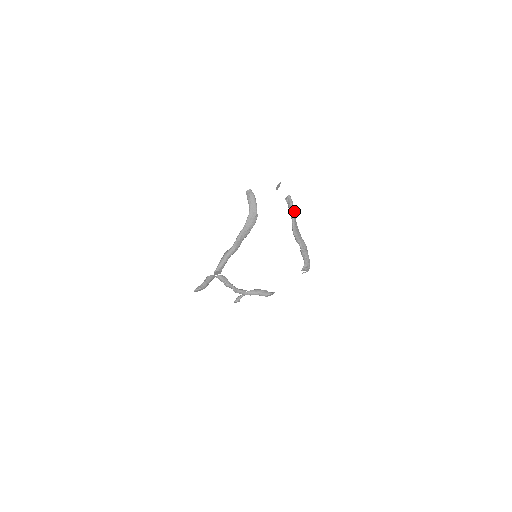
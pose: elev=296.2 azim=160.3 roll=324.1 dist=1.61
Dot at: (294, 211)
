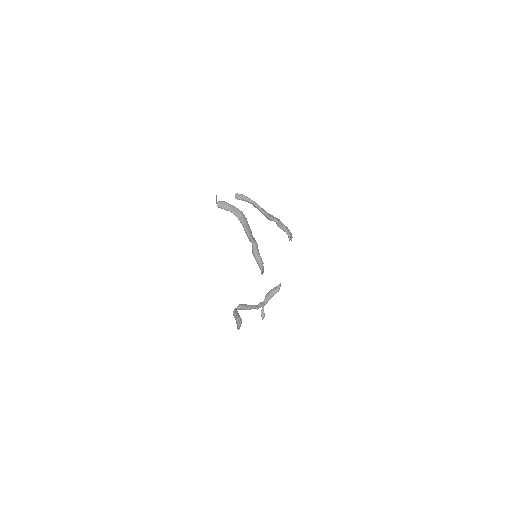
Dot at: (250, 200)
